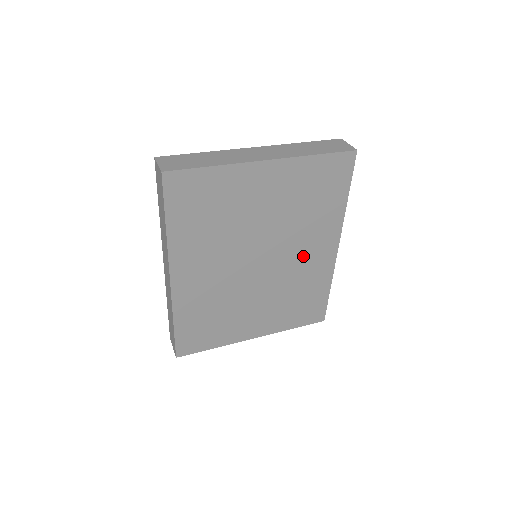
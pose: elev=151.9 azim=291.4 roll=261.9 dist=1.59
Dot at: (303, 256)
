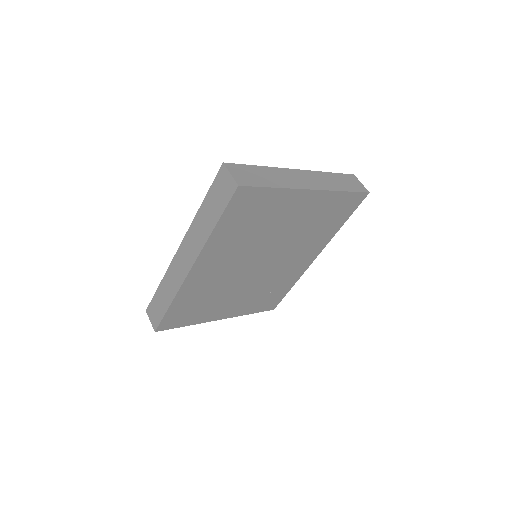
Dot at: (291, 262)
